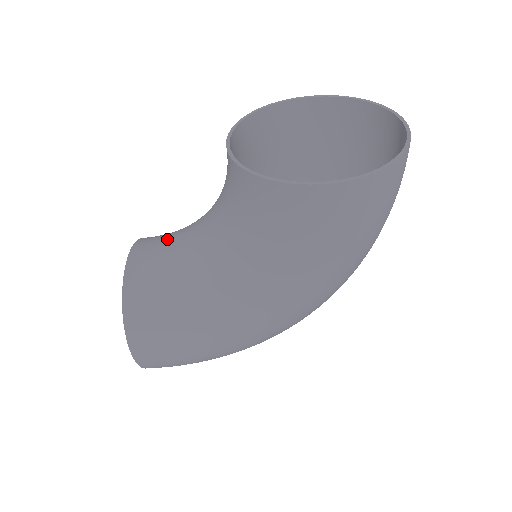
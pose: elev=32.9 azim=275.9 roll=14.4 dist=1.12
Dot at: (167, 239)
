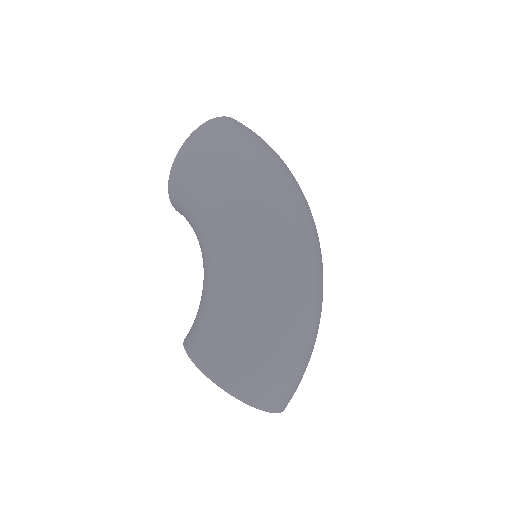
Dot at: occluded
